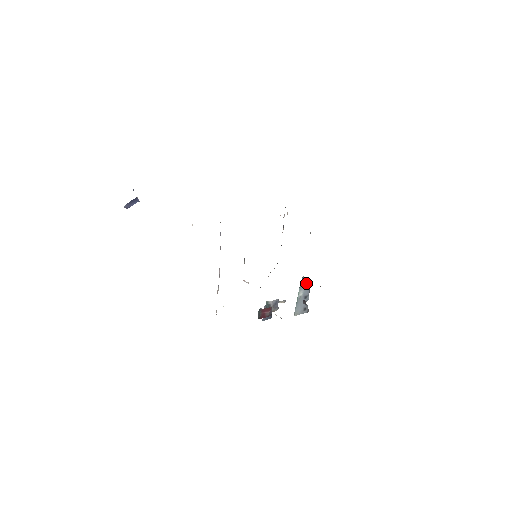
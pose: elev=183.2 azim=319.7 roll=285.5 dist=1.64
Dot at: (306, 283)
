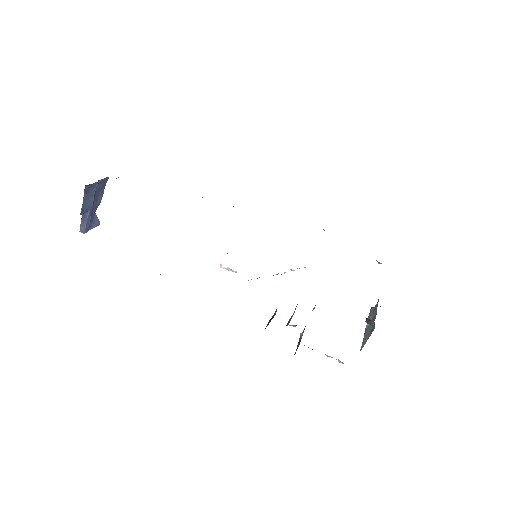
Dot at: (374, 307)
